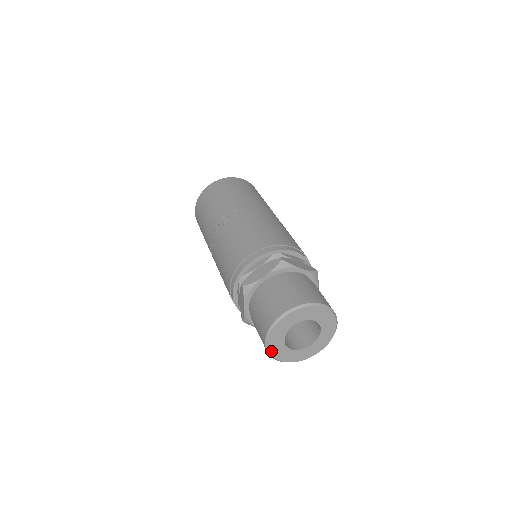
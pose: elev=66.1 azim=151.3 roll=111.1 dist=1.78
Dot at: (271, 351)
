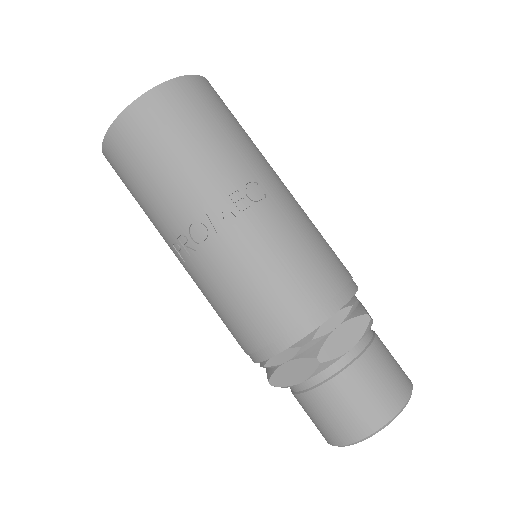
Dot at: occluded
